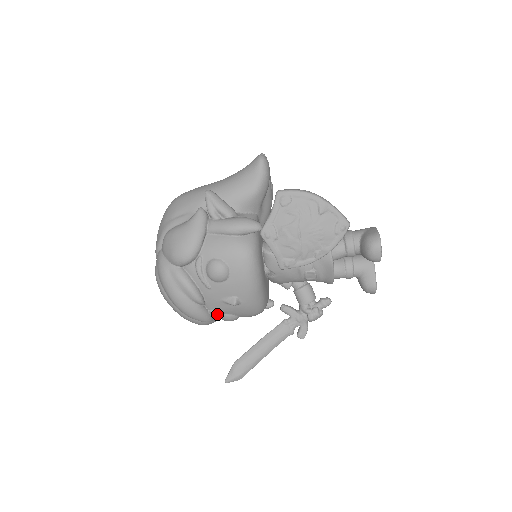
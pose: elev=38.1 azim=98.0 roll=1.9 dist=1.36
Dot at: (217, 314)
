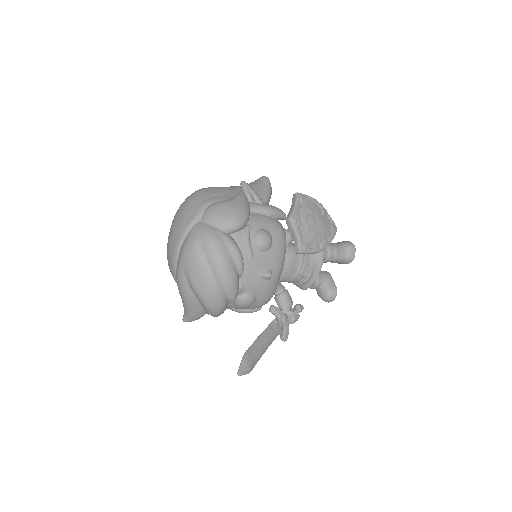
Dot at: (240, 294)
